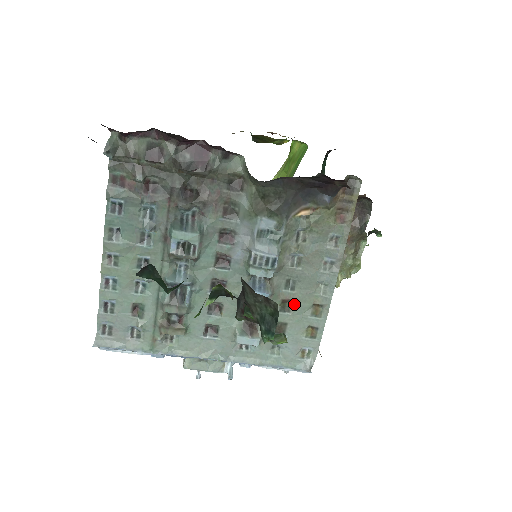
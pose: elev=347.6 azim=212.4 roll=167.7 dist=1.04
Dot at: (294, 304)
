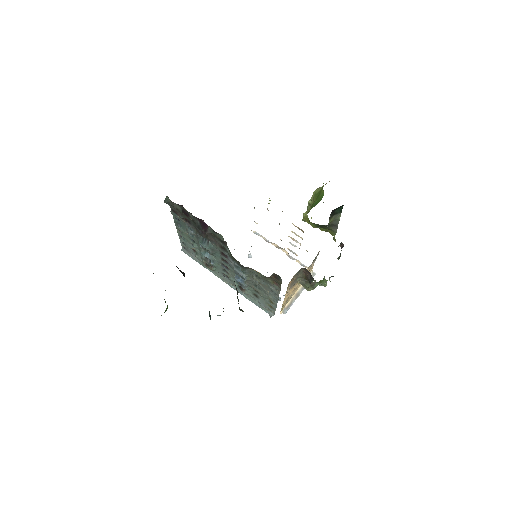
Dot at: (260, 293)
